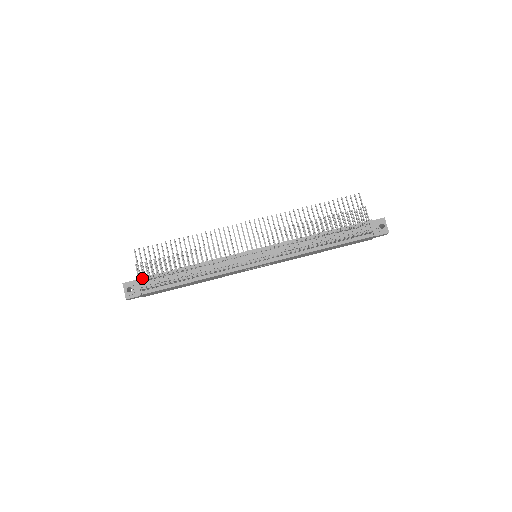
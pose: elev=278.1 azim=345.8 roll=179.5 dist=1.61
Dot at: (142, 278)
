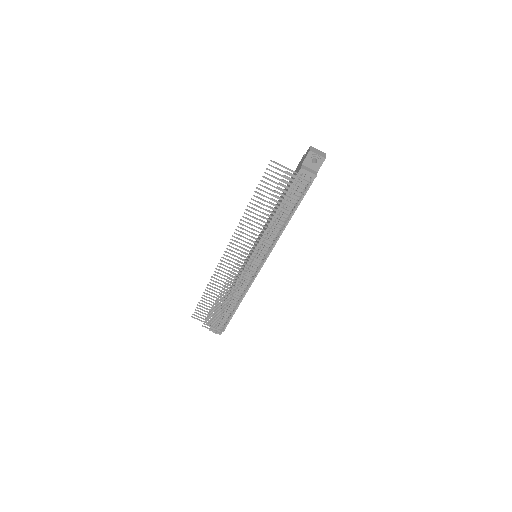
Dot at: occluded
